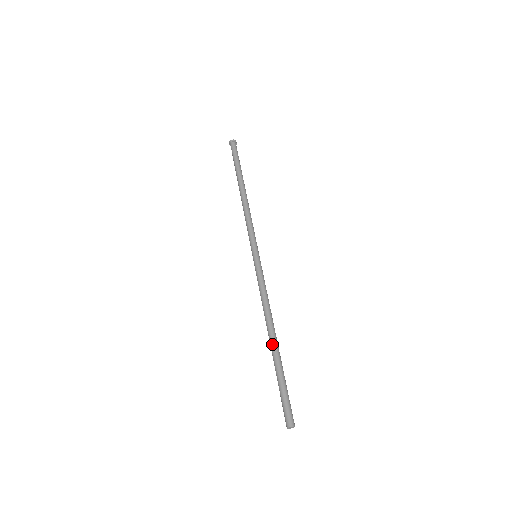
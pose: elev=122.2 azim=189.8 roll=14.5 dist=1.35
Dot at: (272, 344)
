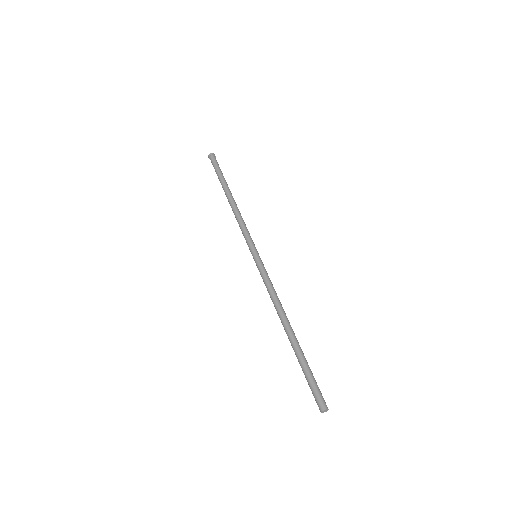
Dot at: (288, 336)
